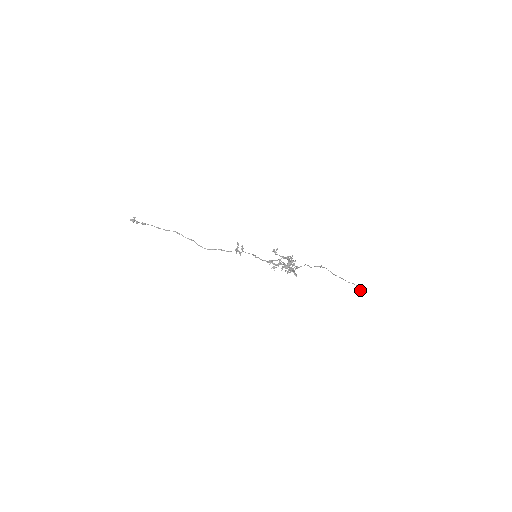
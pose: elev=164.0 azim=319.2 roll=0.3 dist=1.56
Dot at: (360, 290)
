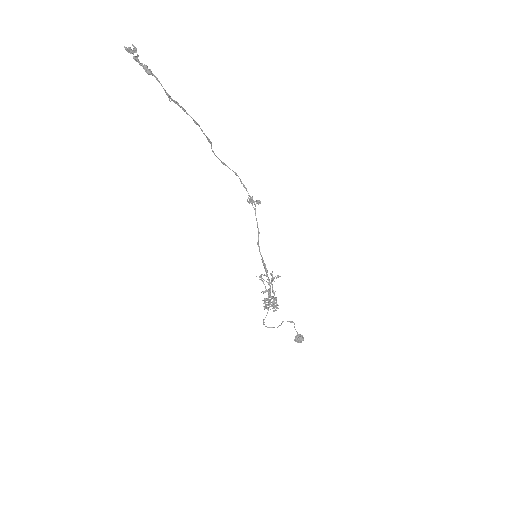
Dot at: (299, 342)
